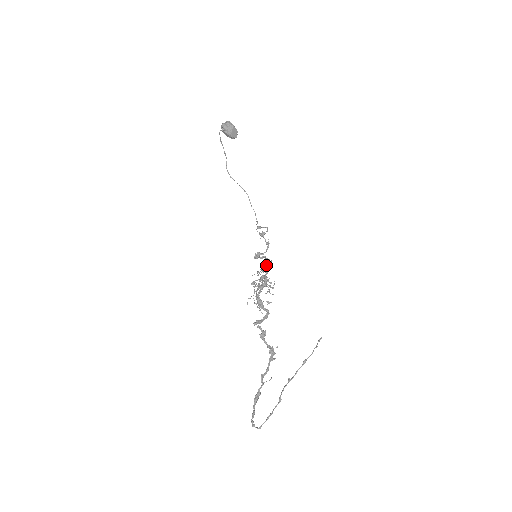
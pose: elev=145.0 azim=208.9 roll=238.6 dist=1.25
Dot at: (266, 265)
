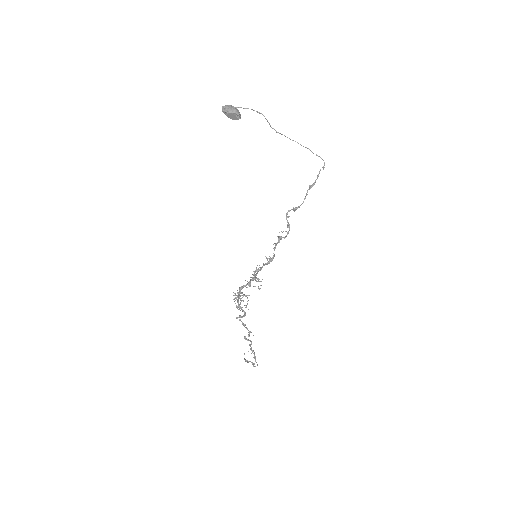
Dot at: (255, 271)
